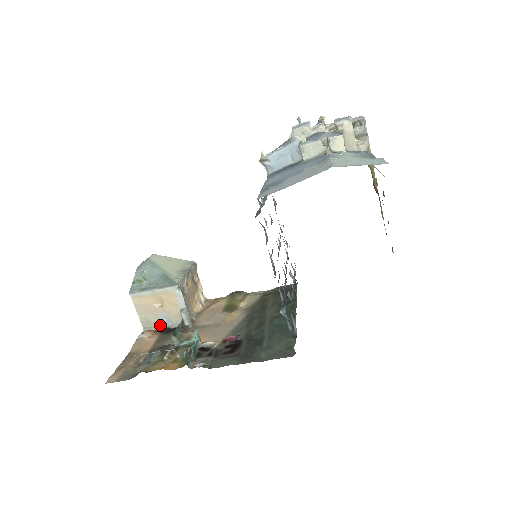
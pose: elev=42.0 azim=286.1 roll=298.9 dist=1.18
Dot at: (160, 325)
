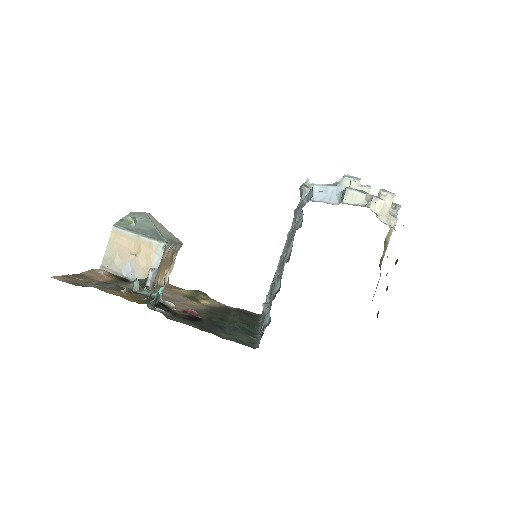
Dot at: (120, 272)
